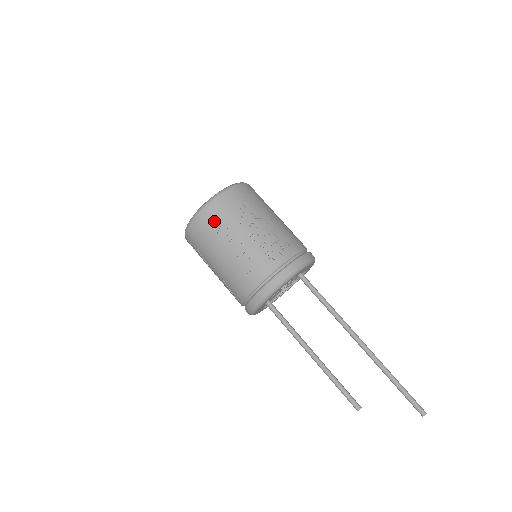
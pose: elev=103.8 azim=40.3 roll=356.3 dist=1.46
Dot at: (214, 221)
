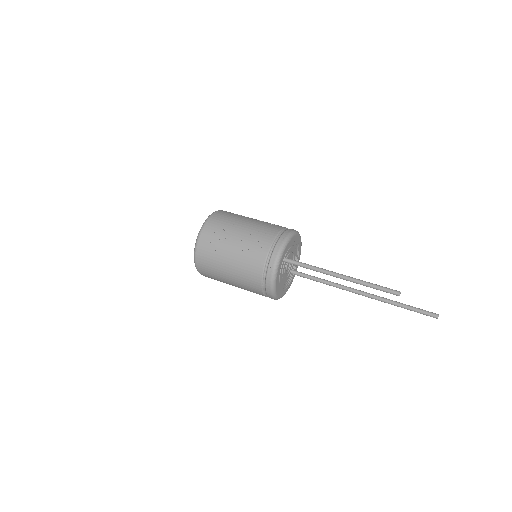
Dot at: (233, 213)
